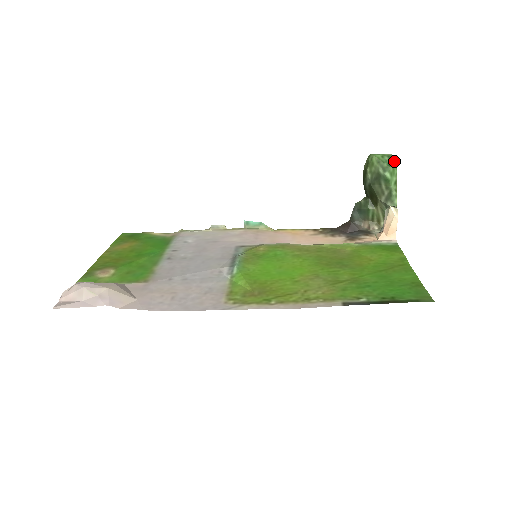
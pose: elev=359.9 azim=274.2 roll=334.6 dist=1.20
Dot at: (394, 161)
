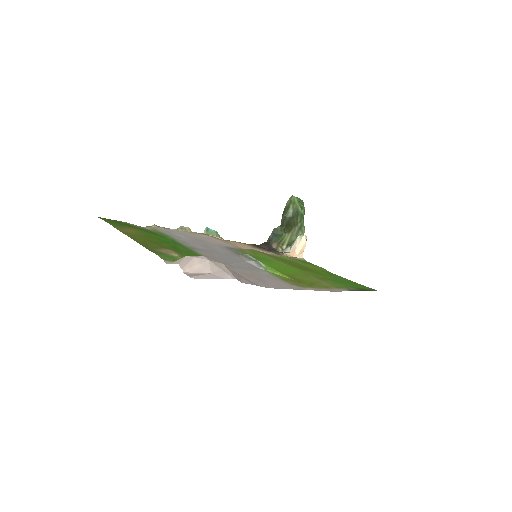
Dot at: occluded
